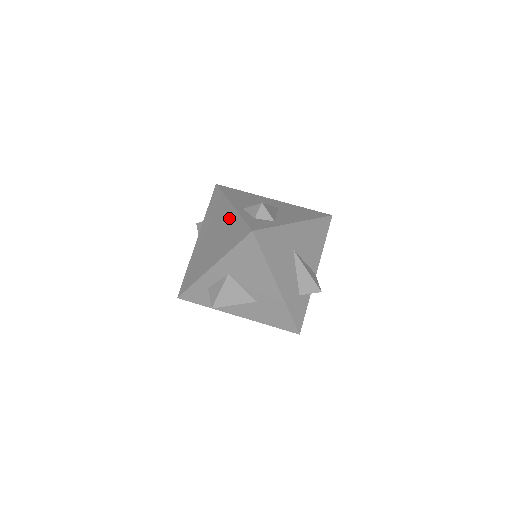
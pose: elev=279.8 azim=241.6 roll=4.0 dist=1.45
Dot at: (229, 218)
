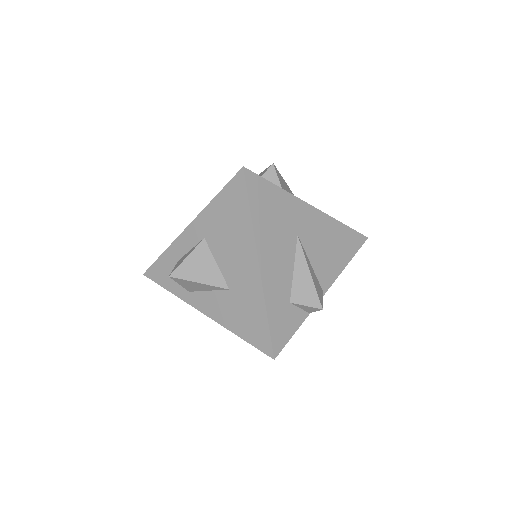
Dot at: occluded
